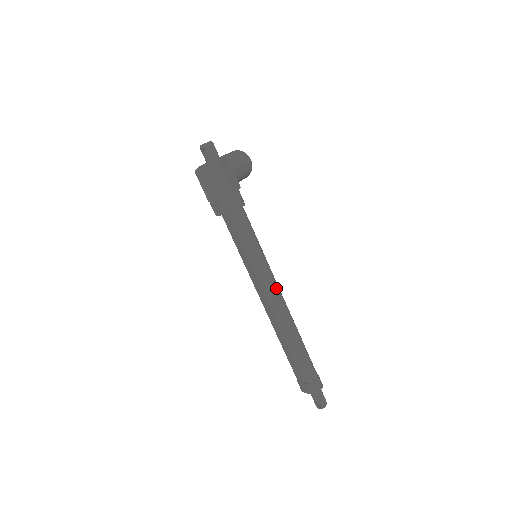
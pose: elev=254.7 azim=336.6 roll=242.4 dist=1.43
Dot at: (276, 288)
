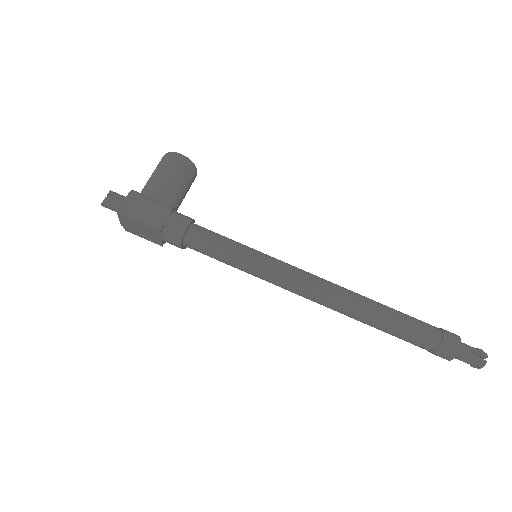
Dot at: (298, 279)
